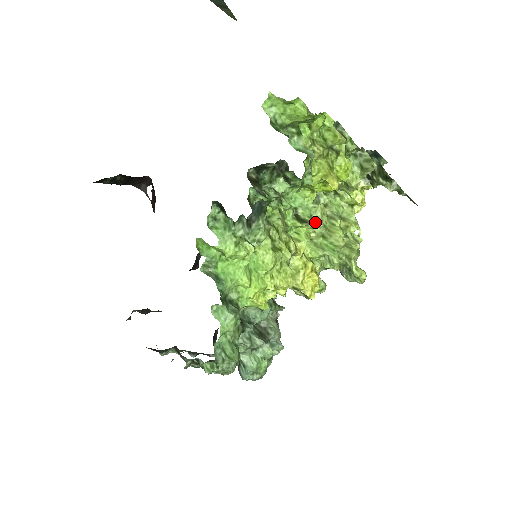
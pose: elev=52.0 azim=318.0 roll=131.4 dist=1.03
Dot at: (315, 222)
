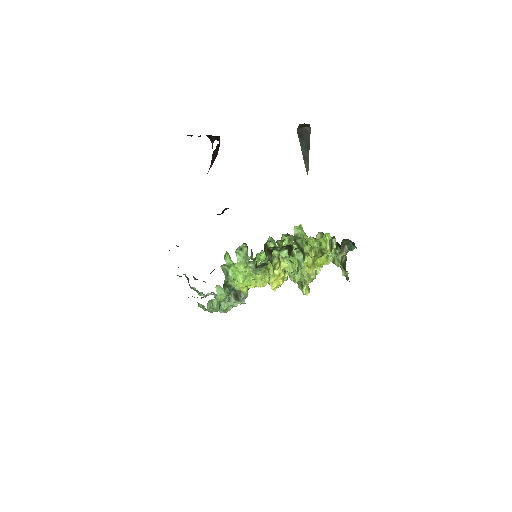
Dot at: occluded
